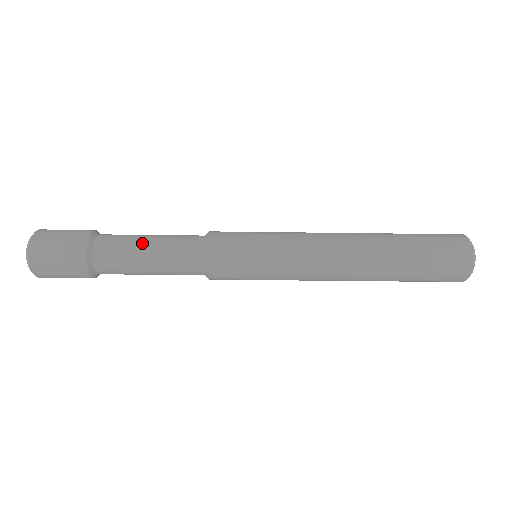
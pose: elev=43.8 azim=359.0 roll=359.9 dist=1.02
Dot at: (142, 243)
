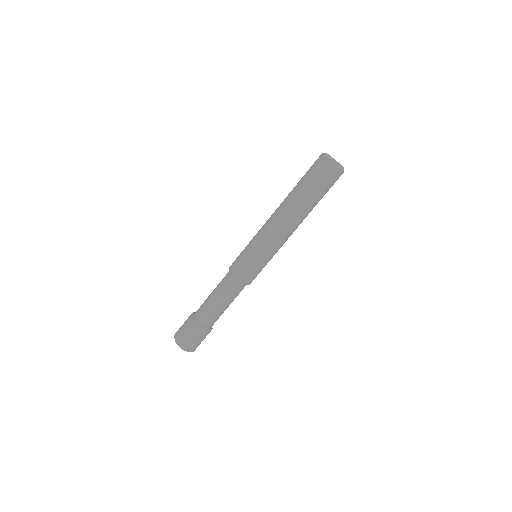
Dot at: (210, 295)
